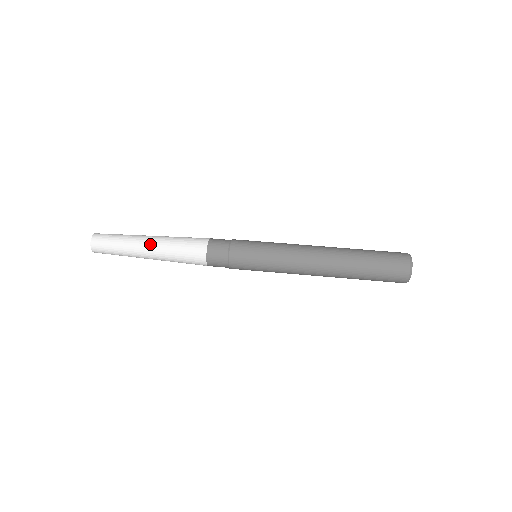
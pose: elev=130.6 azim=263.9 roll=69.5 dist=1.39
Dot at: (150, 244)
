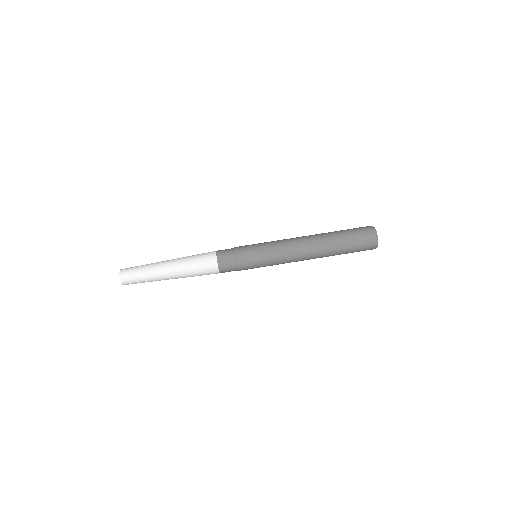
Dot at: (172, 276)
